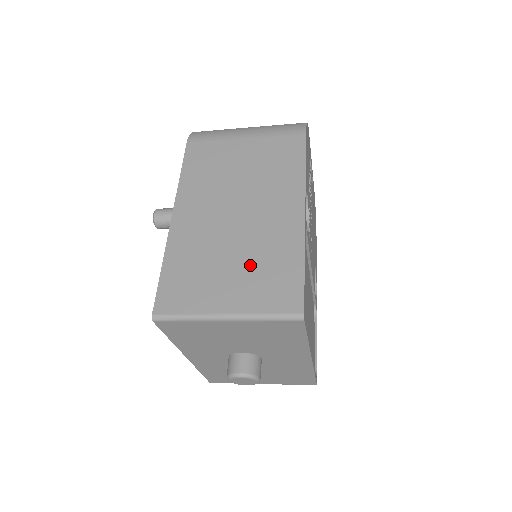
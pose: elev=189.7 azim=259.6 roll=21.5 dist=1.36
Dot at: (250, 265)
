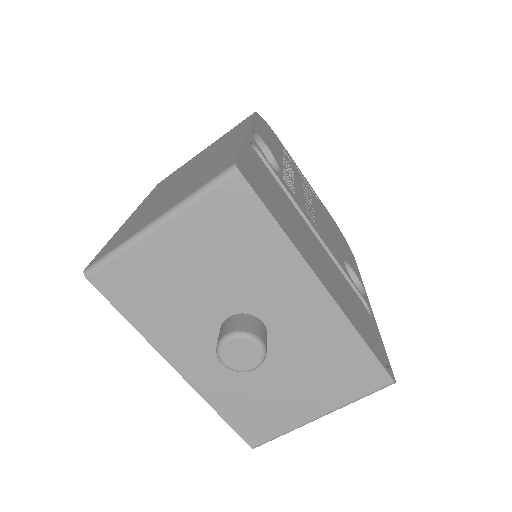
Dot at: (189, 184)
